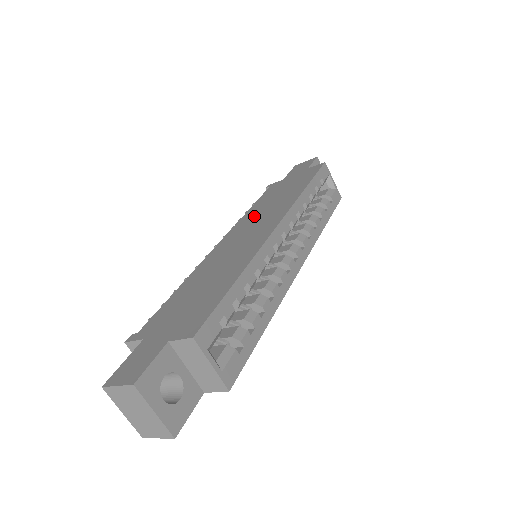
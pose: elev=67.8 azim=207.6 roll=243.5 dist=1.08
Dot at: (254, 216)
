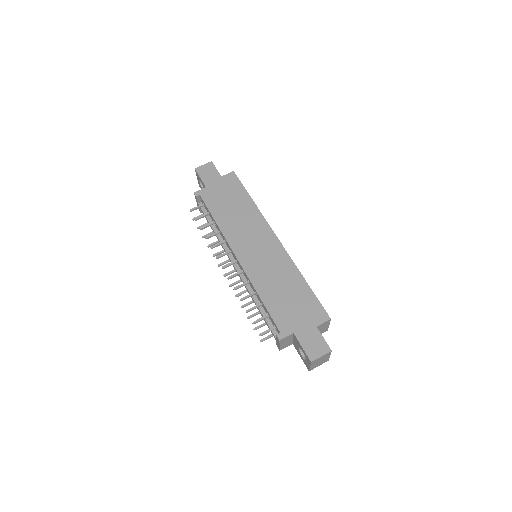
Dot at: (237, 230)
